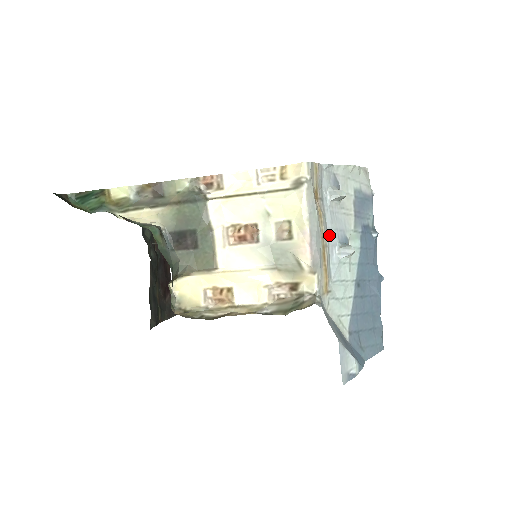
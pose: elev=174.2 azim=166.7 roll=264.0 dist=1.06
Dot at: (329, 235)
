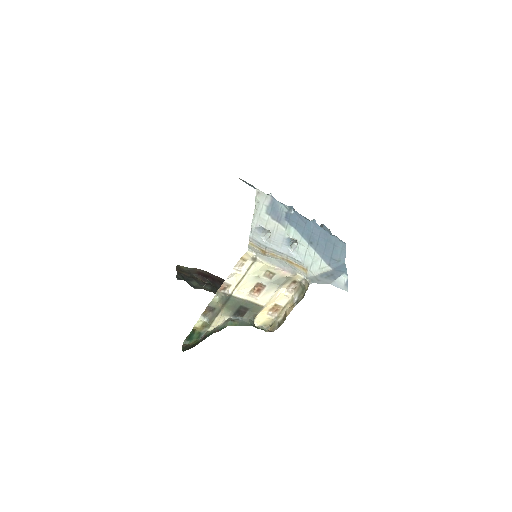
Dot at: (283, 252)
